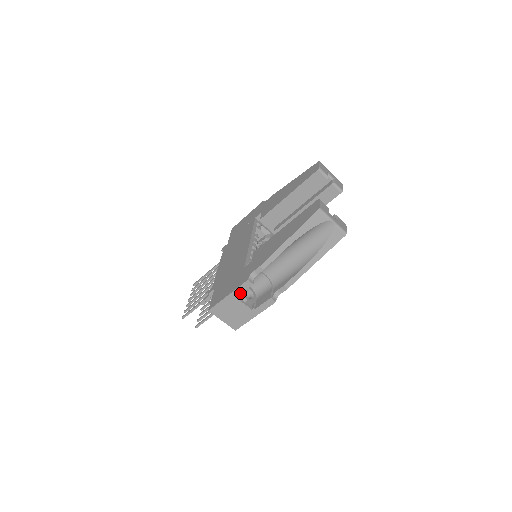
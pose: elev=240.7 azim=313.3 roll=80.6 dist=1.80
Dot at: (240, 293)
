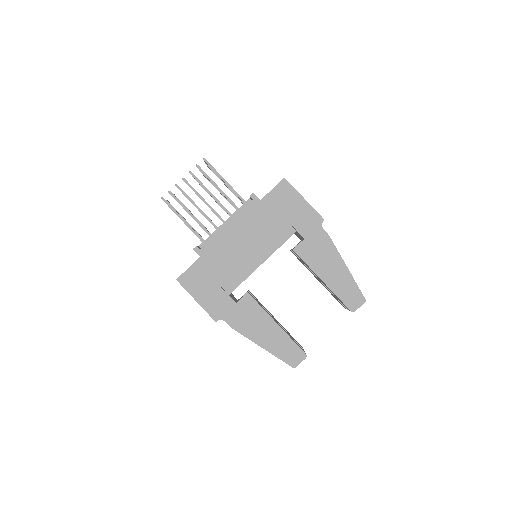
Dot at: occluded
